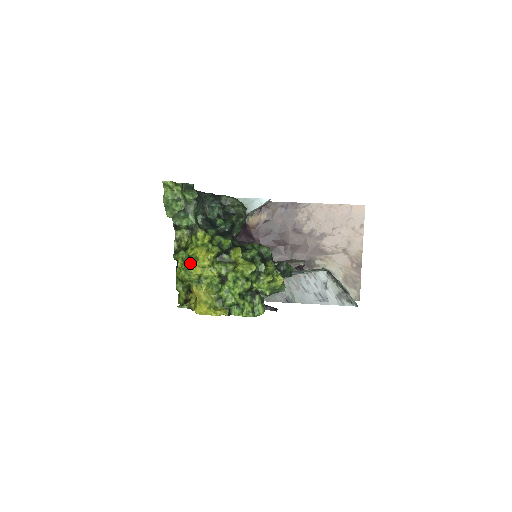
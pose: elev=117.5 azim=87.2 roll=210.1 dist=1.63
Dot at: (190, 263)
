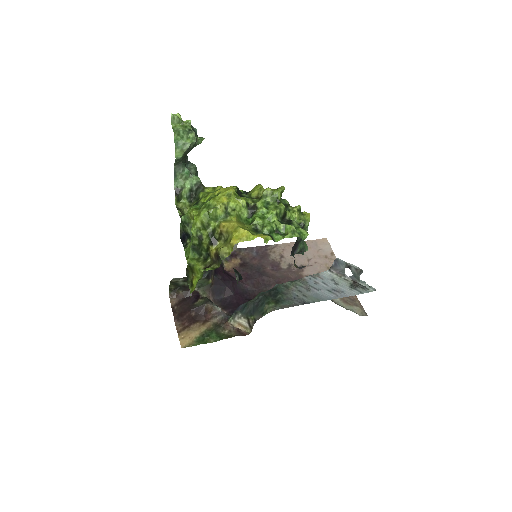
Dot at: (211, 198)
